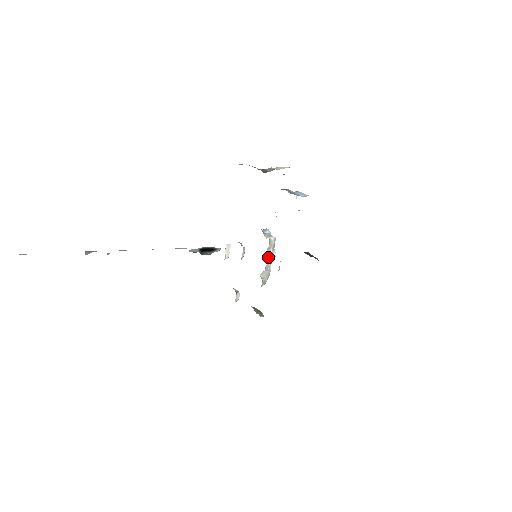
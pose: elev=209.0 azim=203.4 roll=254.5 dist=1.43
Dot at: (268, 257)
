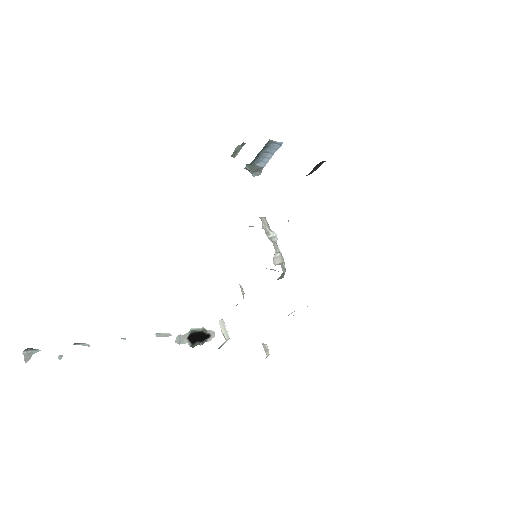
Dot at: (269, 237)
